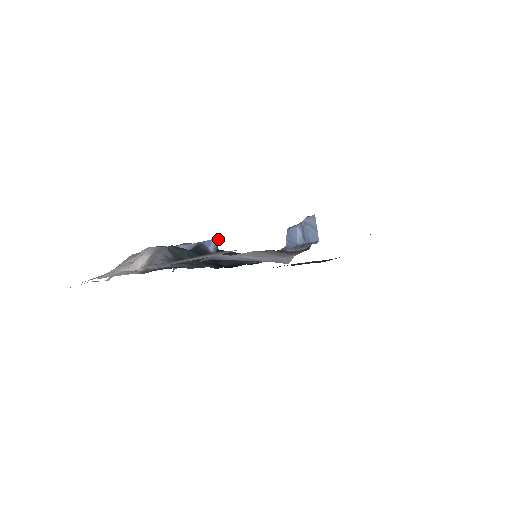
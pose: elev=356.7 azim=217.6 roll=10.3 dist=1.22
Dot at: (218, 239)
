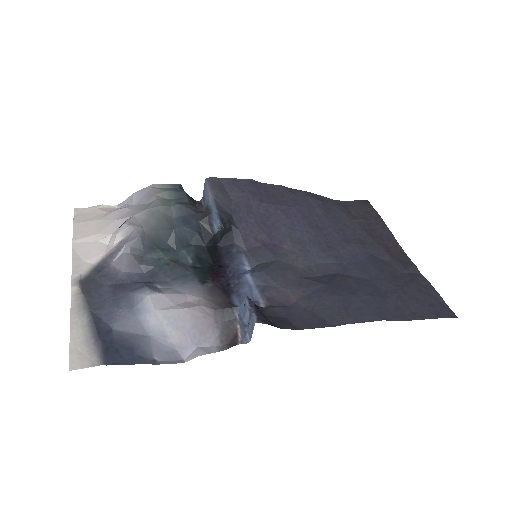
Dot at: (221, 225)
